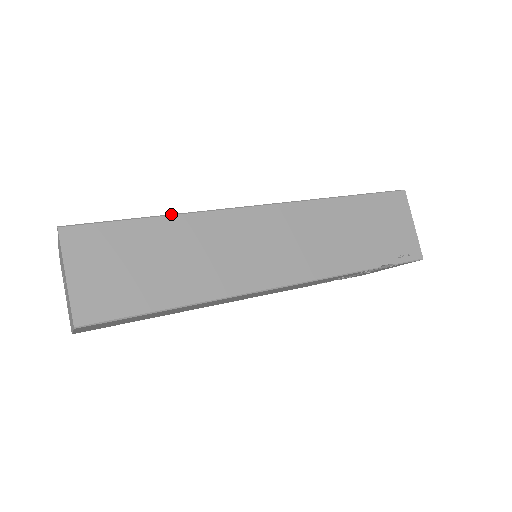
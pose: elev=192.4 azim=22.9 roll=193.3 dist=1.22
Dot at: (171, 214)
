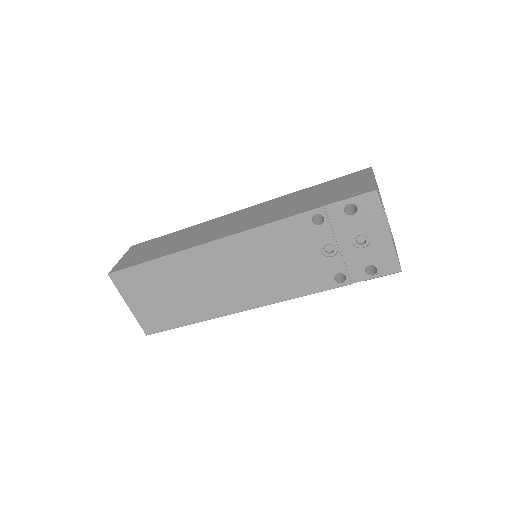
Dot at: (185, 229)
